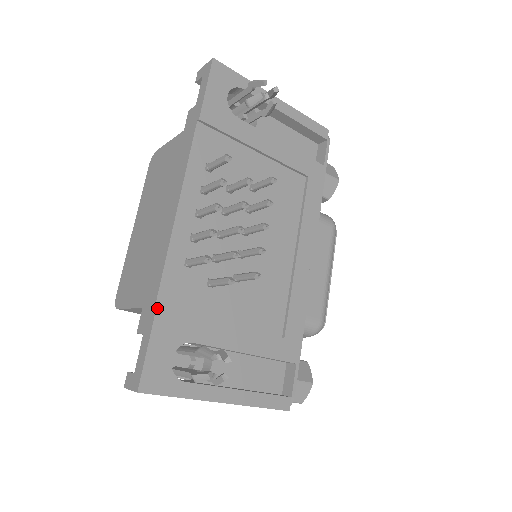
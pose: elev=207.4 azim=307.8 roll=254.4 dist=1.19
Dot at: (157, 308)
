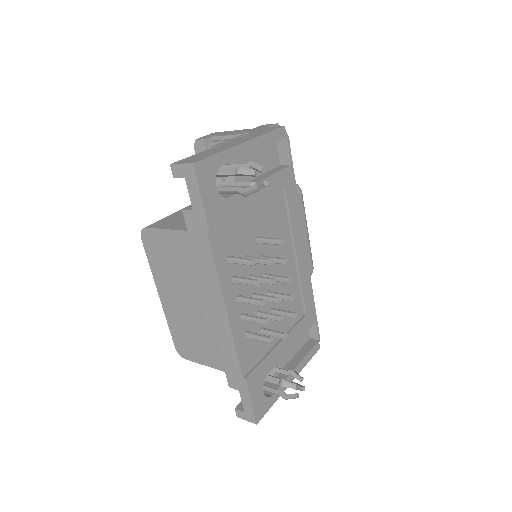
Dot at: (246, 379)
